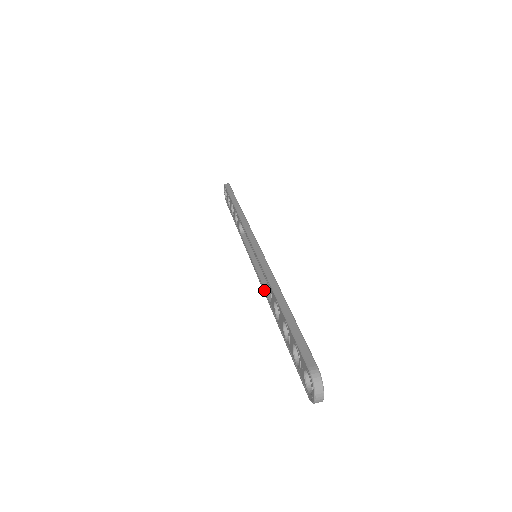
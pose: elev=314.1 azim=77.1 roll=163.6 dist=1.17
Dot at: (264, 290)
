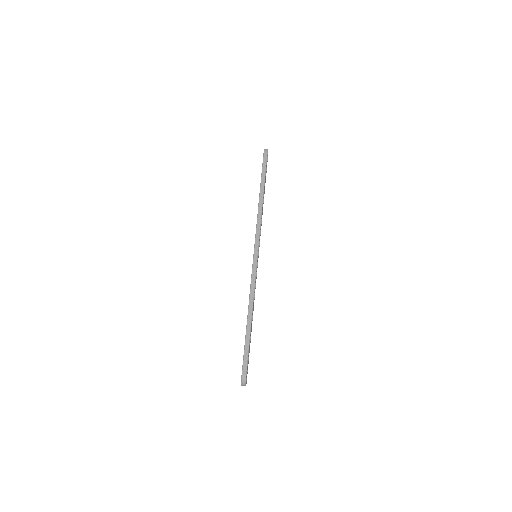
Dot at: occluded
